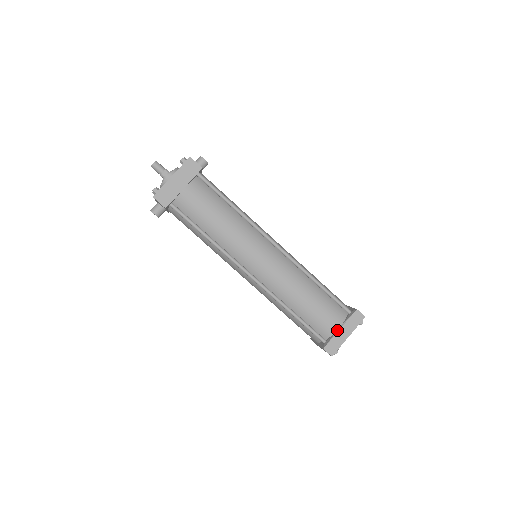
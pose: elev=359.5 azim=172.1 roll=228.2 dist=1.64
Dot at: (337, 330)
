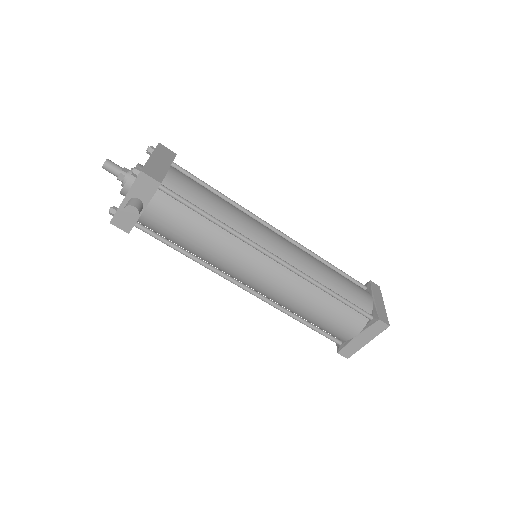
Dot at: (373, 301)
